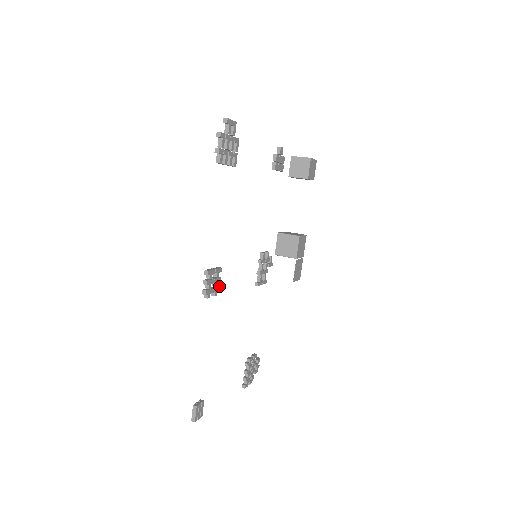
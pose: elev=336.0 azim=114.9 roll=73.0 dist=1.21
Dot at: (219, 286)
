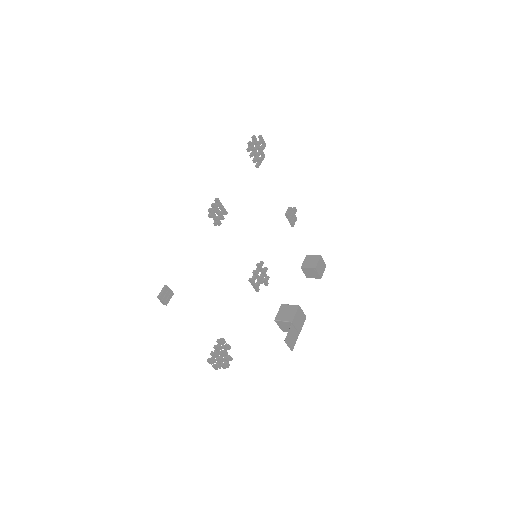
Dot at: occluded
